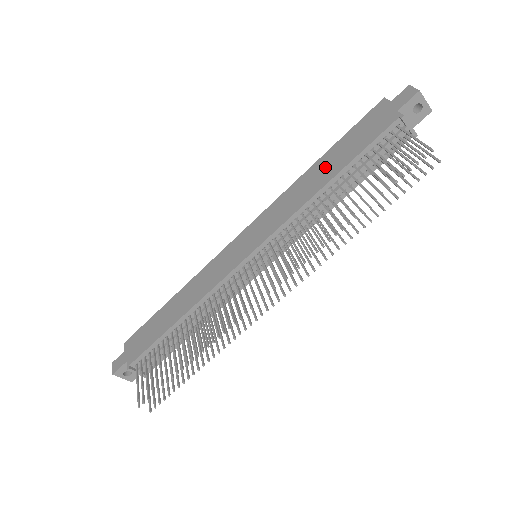
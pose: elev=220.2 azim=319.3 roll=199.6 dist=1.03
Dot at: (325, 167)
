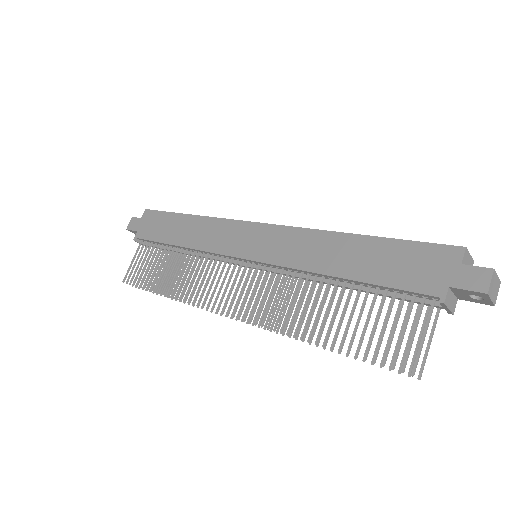
Dot at: (352, 254)
